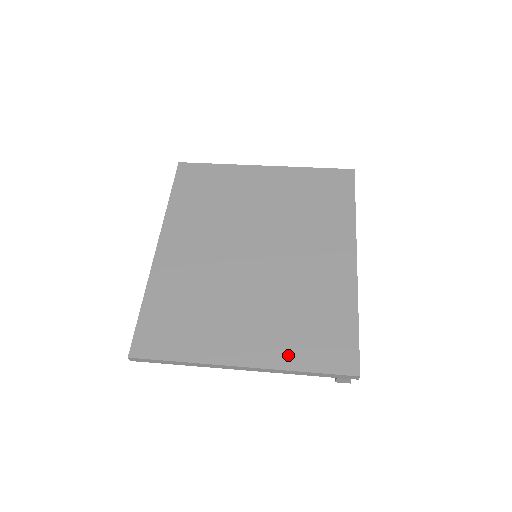
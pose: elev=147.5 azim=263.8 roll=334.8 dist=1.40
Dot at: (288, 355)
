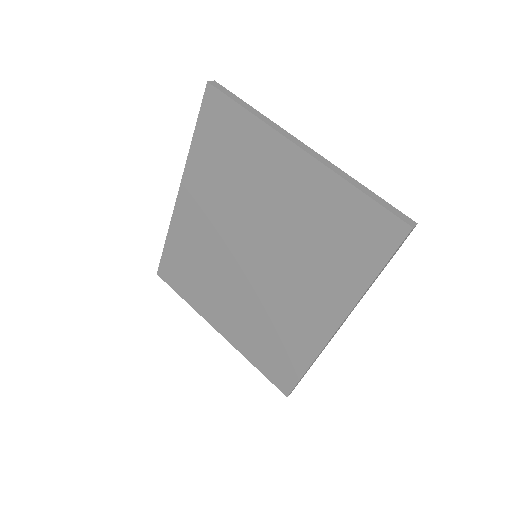
Dot at: (248, 349)
